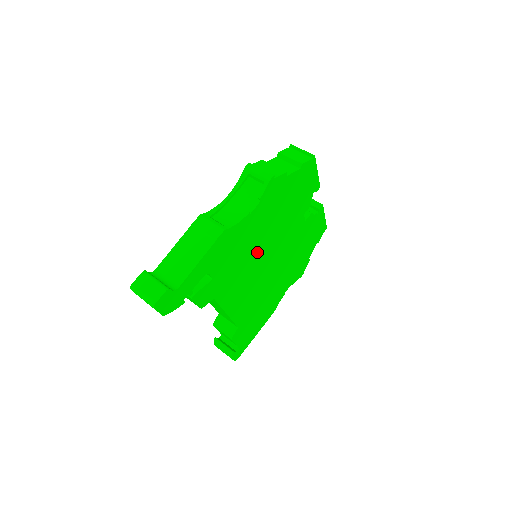
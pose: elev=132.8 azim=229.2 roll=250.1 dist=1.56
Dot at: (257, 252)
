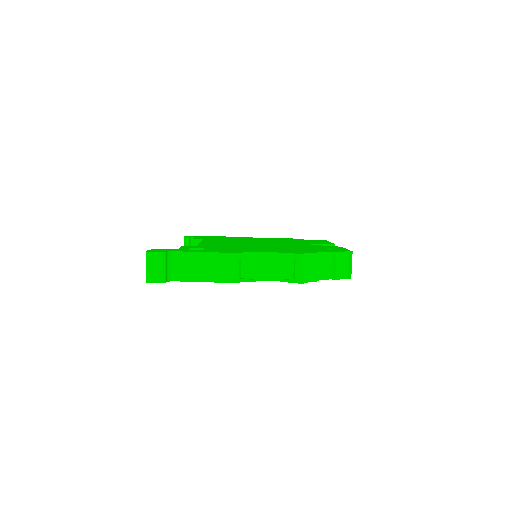
Dot at: occluded
